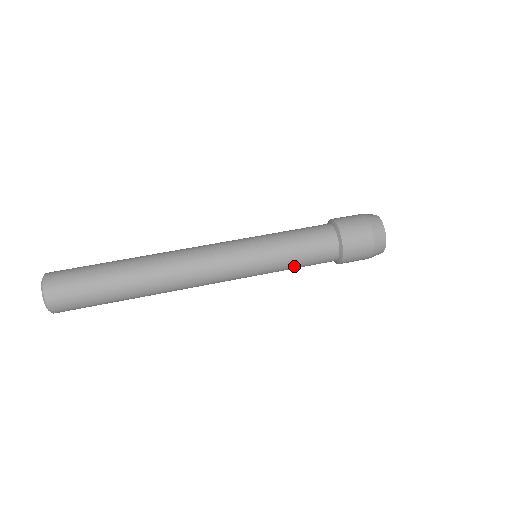
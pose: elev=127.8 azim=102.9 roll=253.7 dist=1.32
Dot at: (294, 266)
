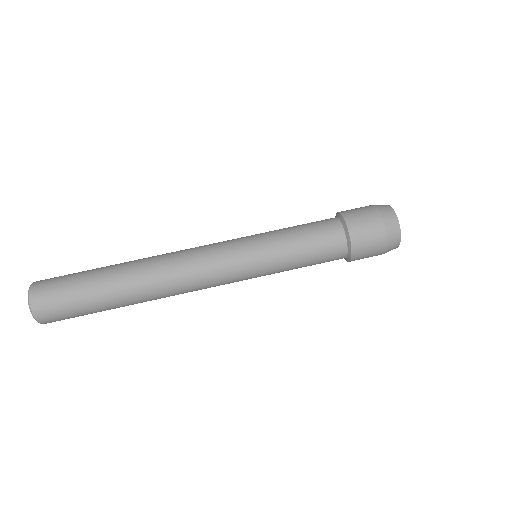
Dot at: occluded
